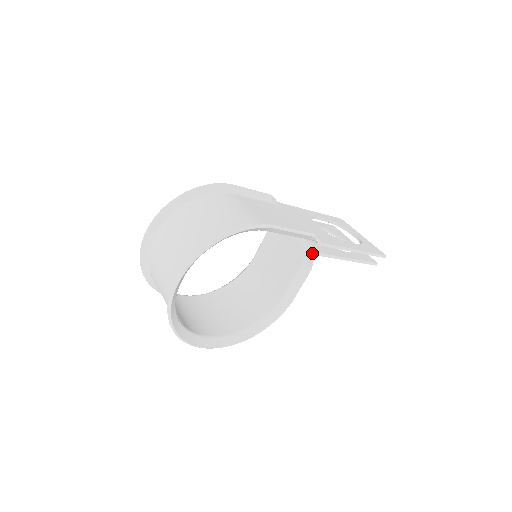
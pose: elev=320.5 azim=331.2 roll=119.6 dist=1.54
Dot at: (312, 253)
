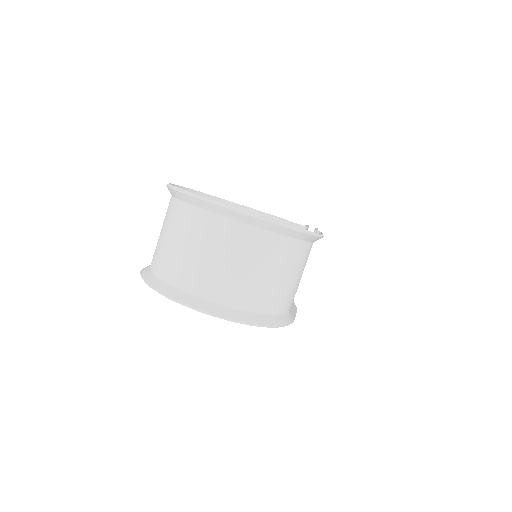
Dot at: occluded
